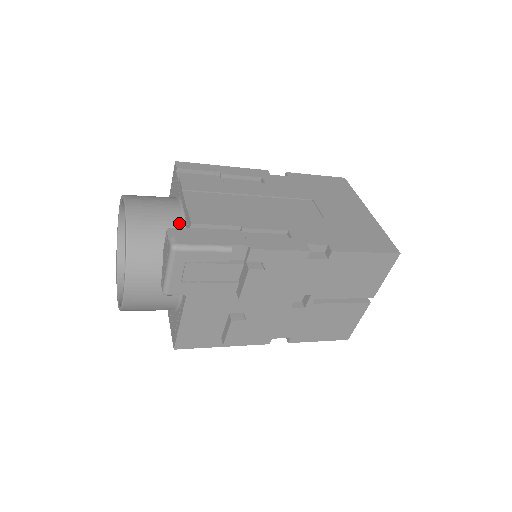
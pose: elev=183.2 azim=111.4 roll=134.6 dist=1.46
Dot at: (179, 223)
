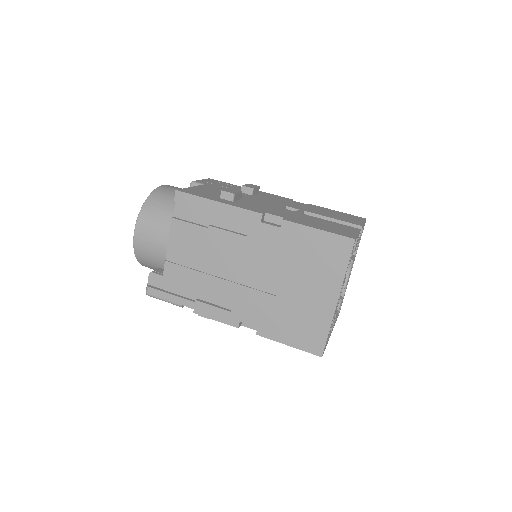
Dot at: occluded
